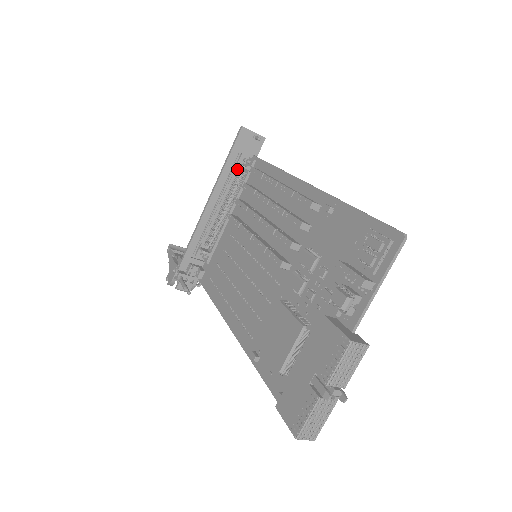
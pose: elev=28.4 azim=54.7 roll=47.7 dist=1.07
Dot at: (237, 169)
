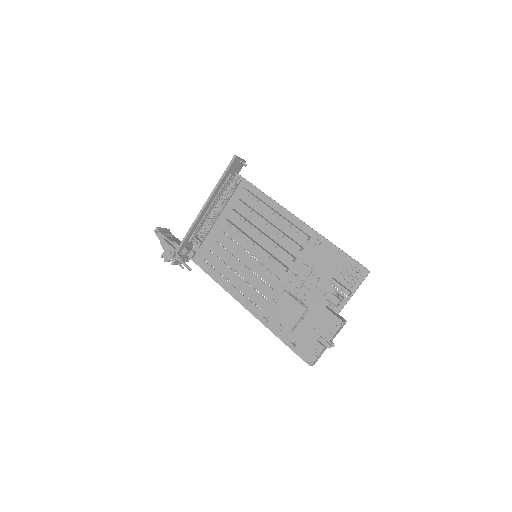
Dot at: (227, 184)
